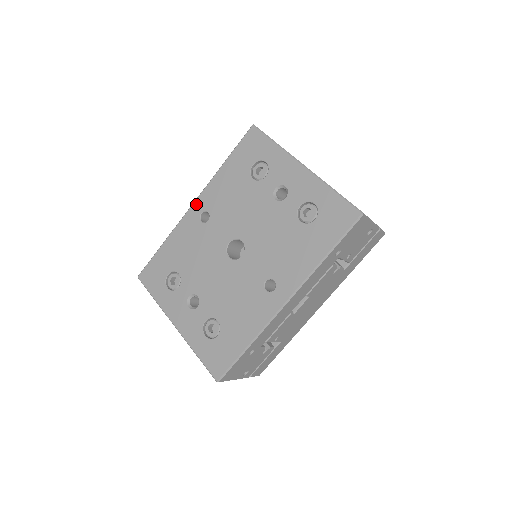
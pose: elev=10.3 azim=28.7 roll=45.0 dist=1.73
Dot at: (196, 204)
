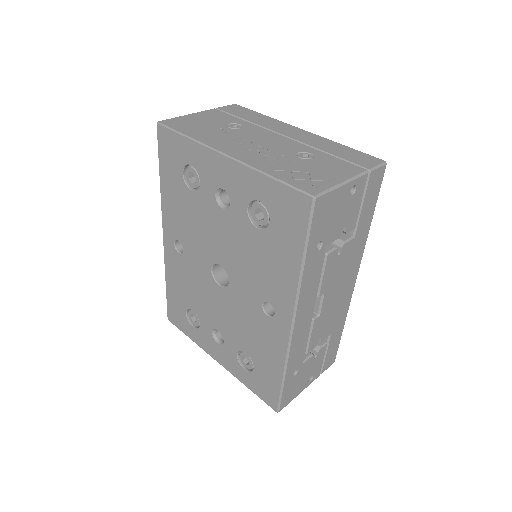
Dot at: (165, 235)
